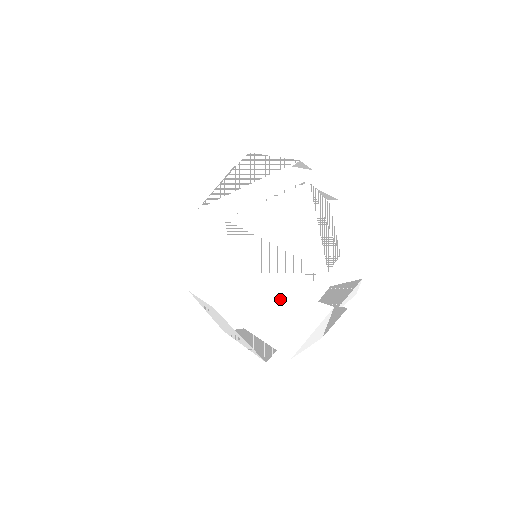
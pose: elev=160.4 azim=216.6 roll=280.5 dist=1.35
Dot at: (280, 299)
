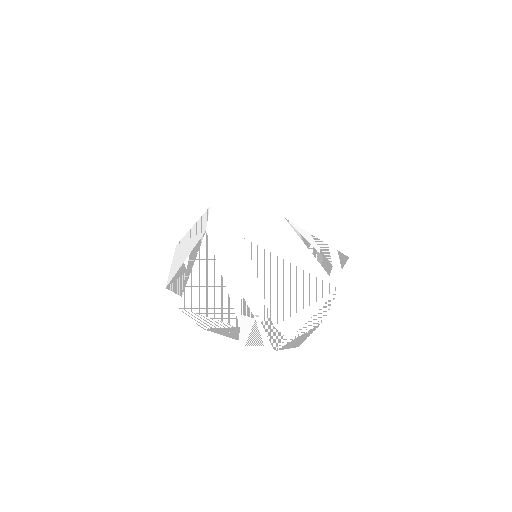
Dot at: (304, 260)
